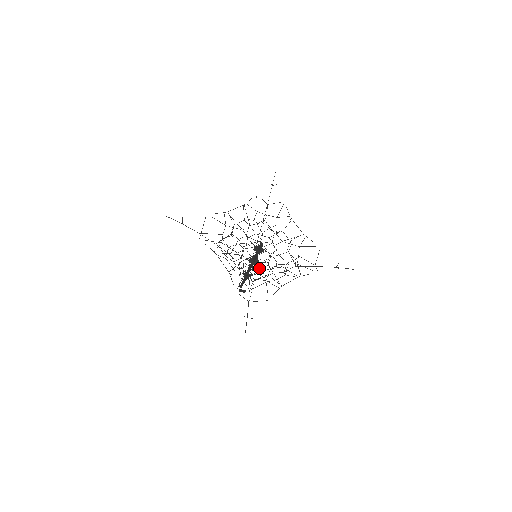
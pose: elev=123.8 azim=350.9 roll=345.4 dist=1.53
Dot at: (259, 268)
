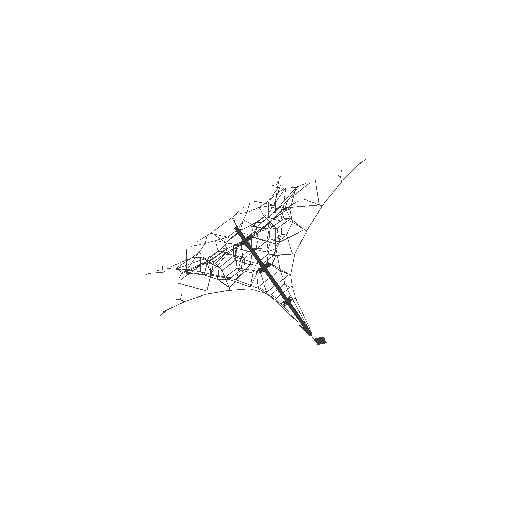
Dot at: (253, 262)
